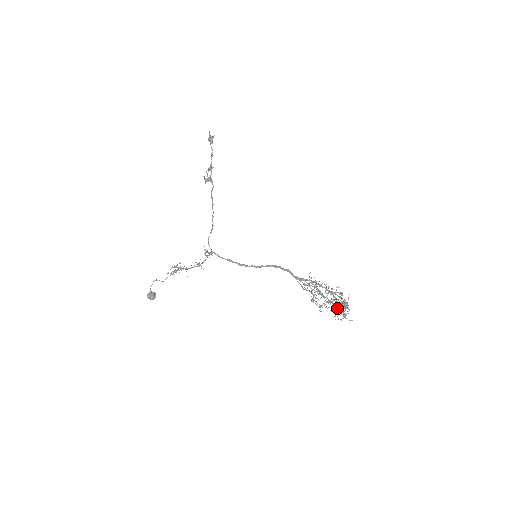
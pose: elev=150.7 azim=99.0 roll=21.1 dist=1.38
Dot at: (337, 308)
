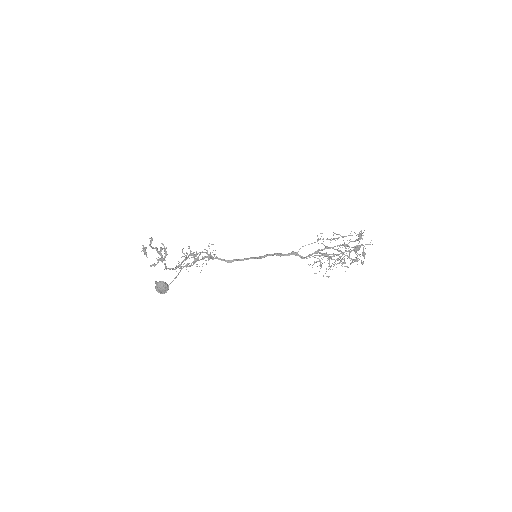
Dot at: (354, 248)
